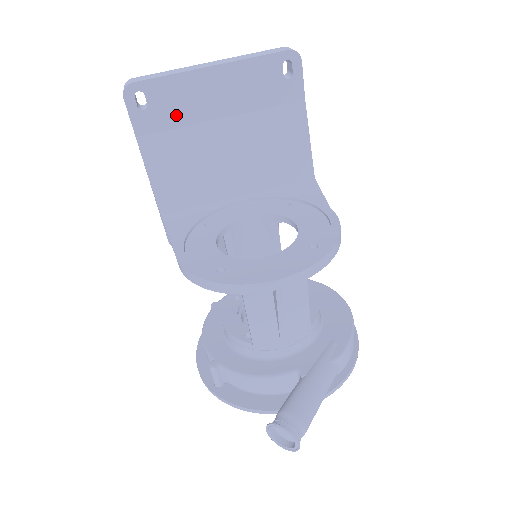
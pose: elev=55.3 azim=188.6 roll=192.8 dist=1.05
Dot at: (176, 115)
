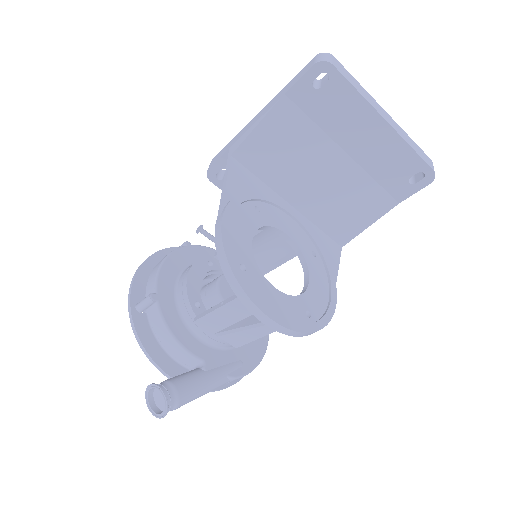
Dot at: (326, 116)
